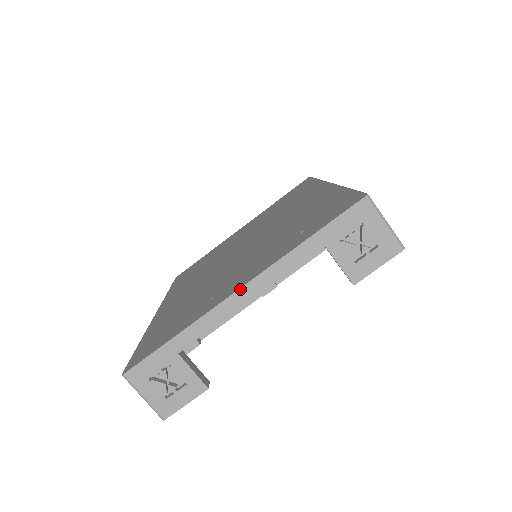
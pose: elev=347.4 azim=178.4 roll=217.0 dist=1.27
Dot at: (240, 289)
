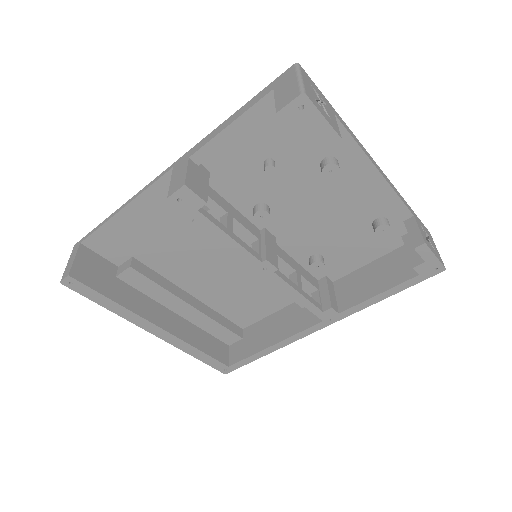
Dot at: (375, 162)
